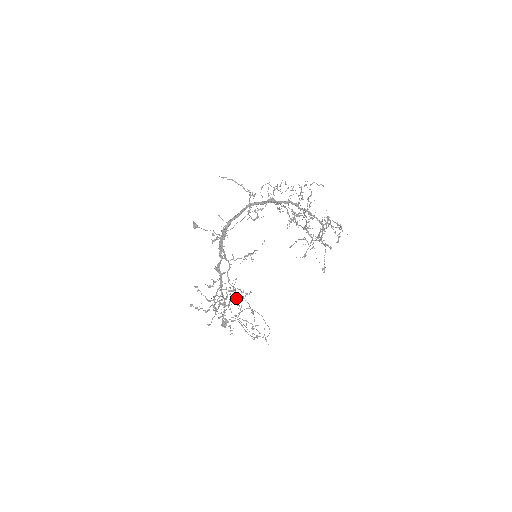
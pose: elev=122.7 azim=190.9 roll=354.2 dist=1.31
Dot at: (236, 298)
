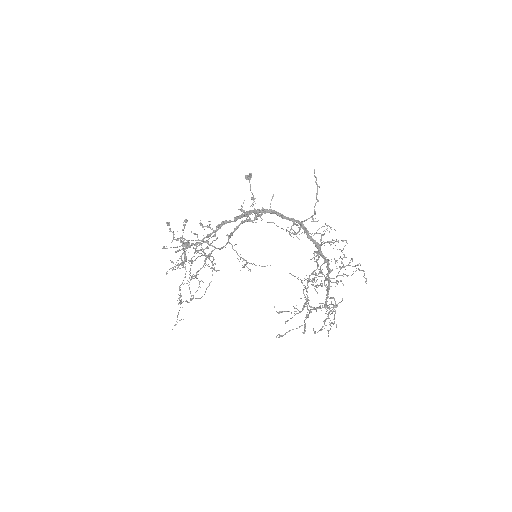
Dot at: (197, 272)
